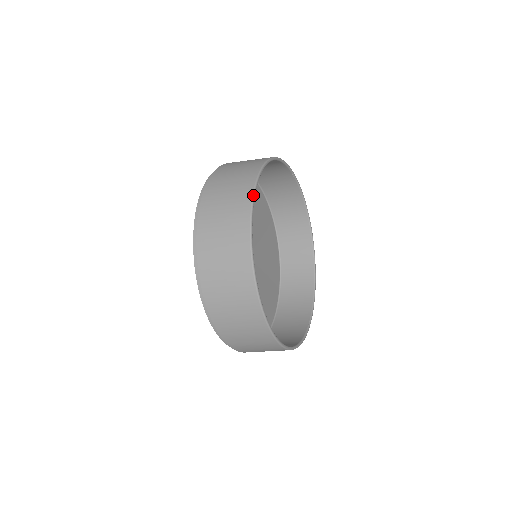
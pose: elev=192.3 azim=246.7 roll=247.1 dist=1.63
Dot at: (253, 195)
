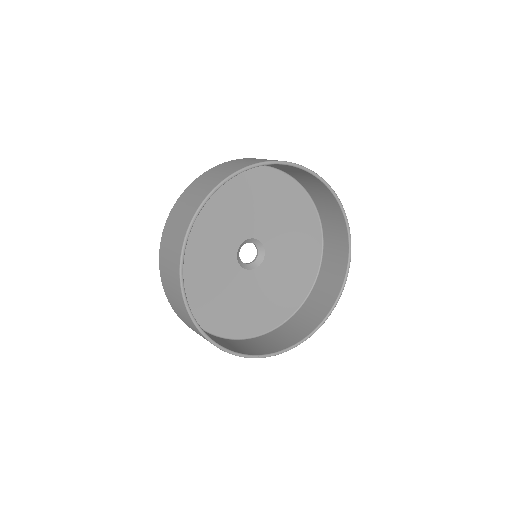
Dot at: (210, 192)
